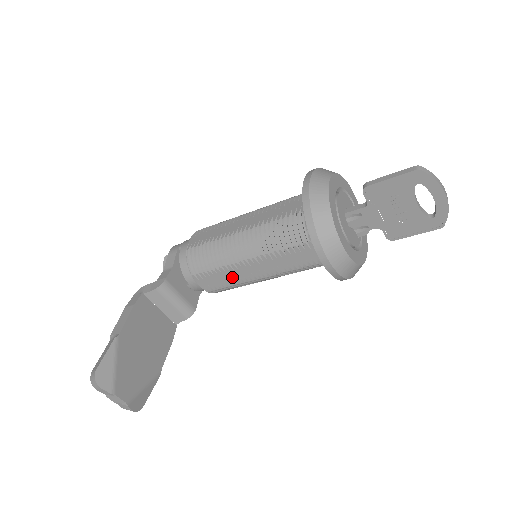
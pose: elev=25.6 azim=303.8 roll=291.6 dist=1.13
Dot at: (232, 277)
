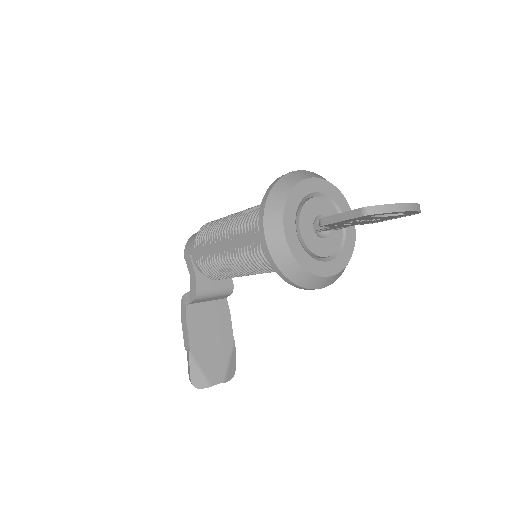
Dot at: occluded
